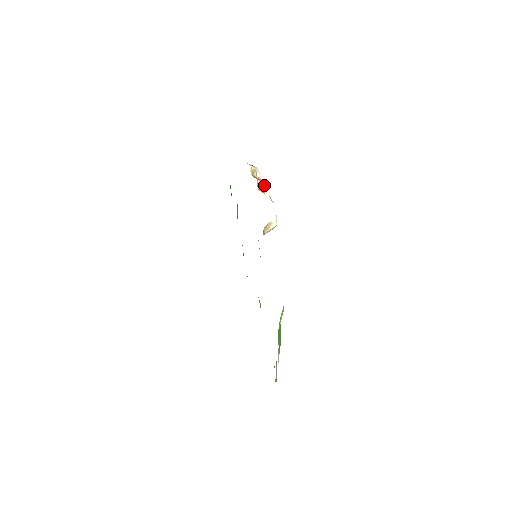
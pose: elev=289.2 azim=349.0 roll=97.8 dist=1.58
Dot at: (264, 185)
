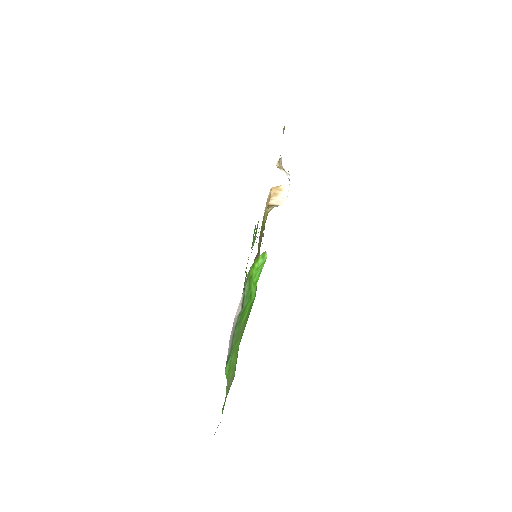
Dot at: occluded
